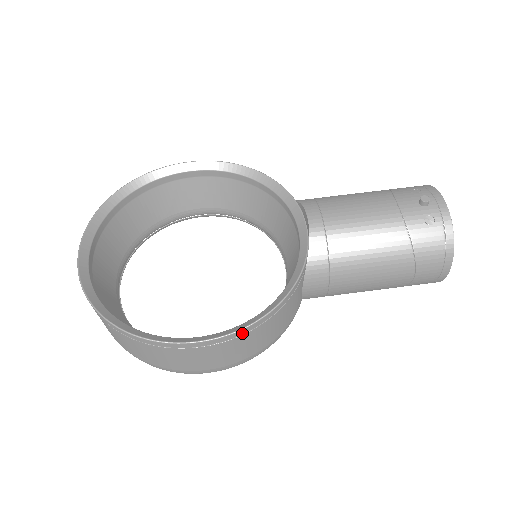
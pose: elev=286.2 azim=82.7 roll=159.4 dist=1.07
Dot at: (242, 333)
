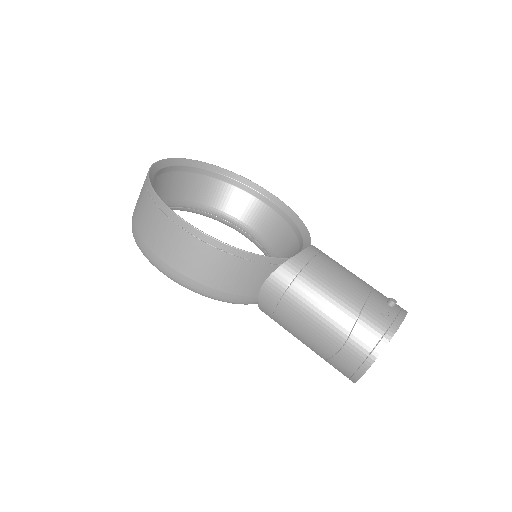
Dot at: (207, 241)
